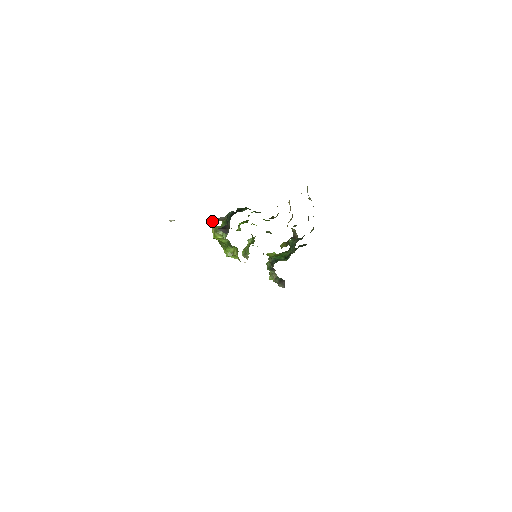
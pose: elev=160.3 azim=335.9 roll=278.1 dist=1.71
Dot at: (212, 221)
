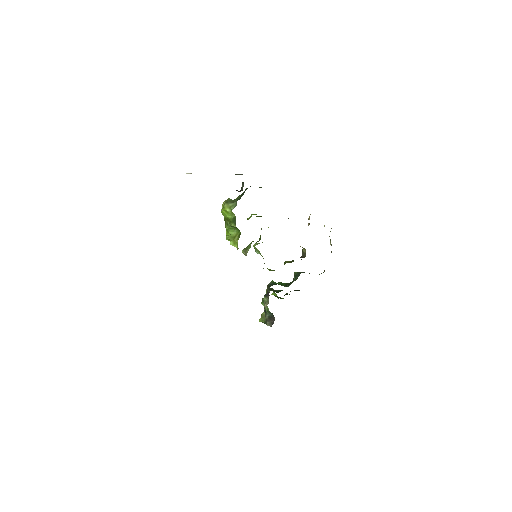
Dot at: occluded
